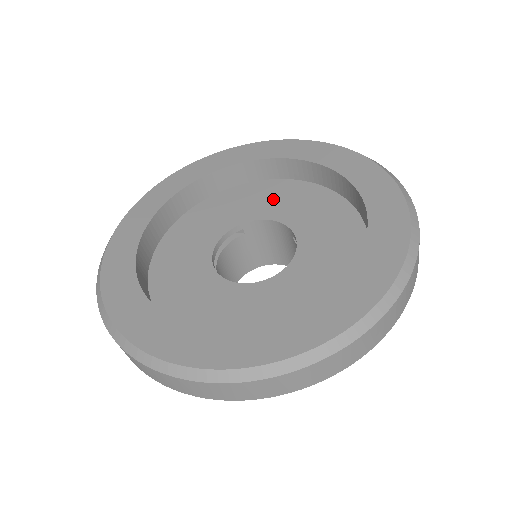
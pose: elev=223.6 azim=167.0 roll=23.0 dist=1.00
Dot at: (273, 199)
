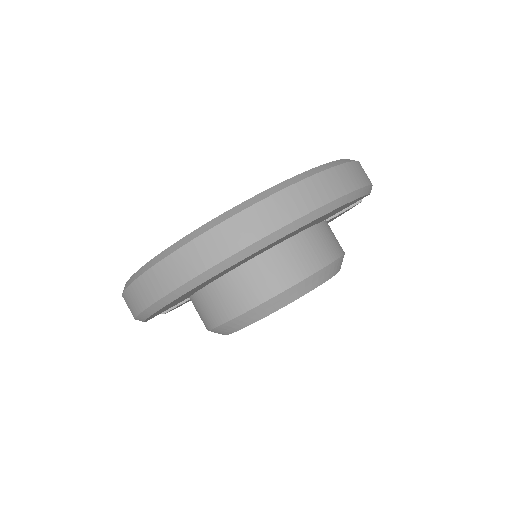
Dot at: occluded
